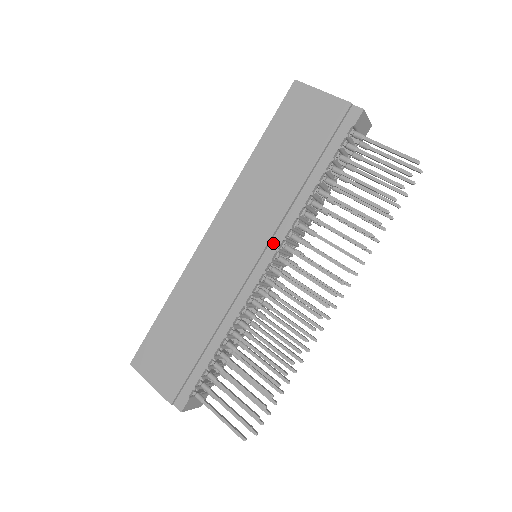
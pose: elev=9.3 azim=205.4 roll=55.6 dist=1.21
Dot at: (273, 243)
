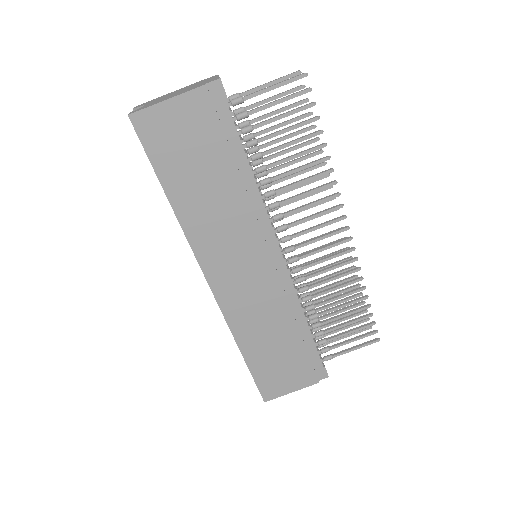
Dot at: (268, 239)
